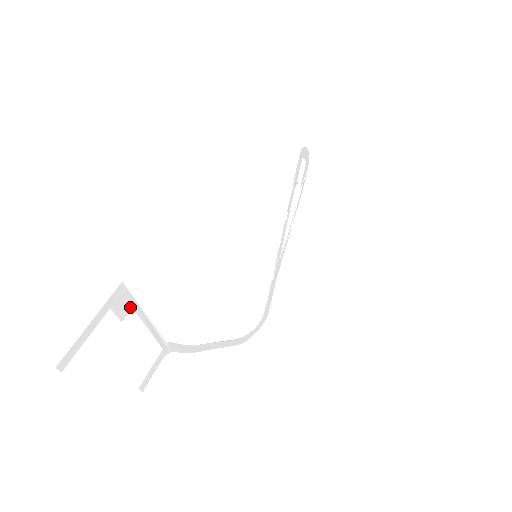
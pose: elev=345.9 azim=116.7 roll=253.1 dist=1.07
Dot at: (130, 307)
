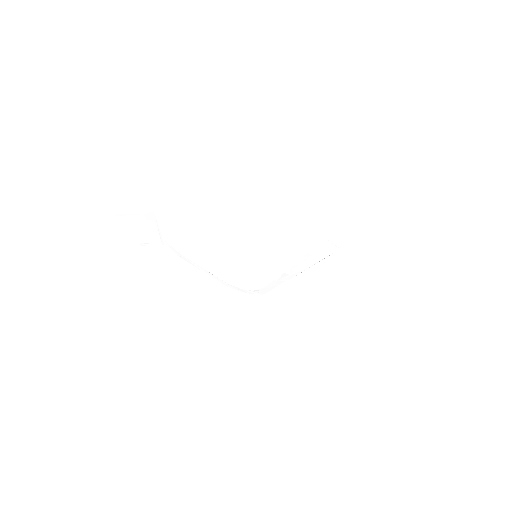
Dot at: (153, 219)
